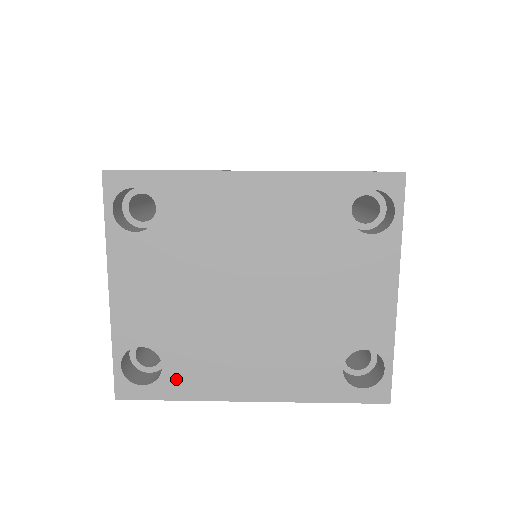
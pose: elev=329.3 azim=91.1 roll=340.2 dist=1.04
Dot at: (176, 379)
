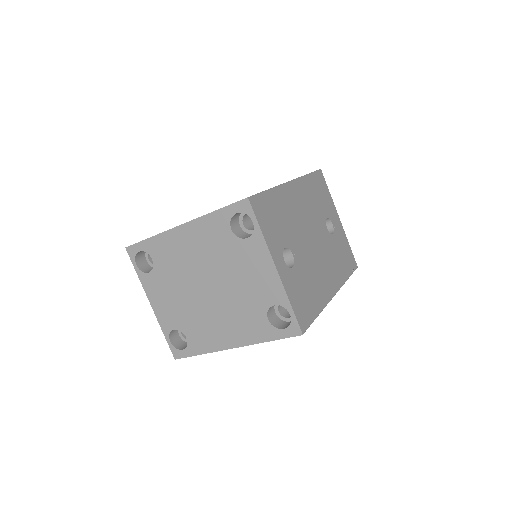
Dot at: (195, 343)
